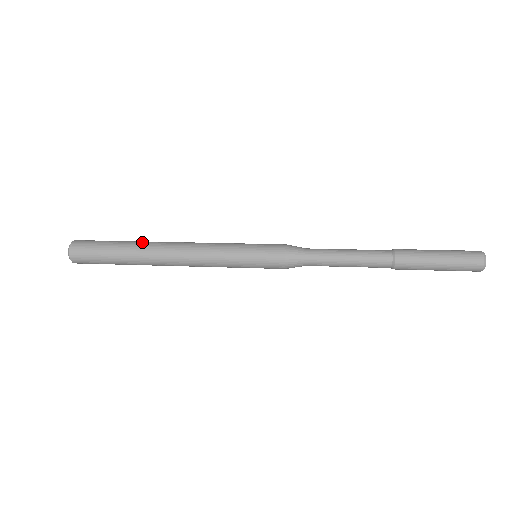
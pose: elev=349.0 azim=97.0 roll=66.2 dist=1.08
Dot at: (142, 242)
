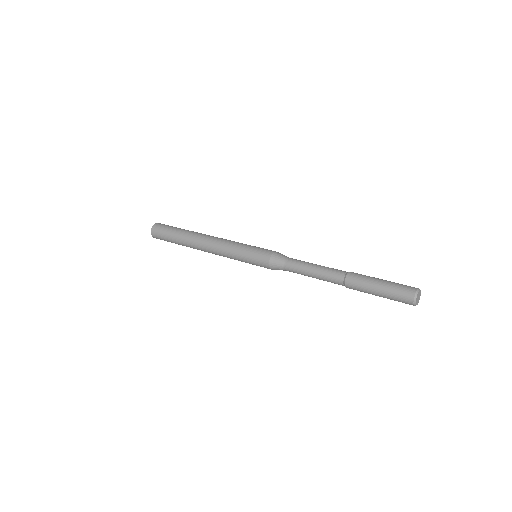
Dot at: (191, 231)
